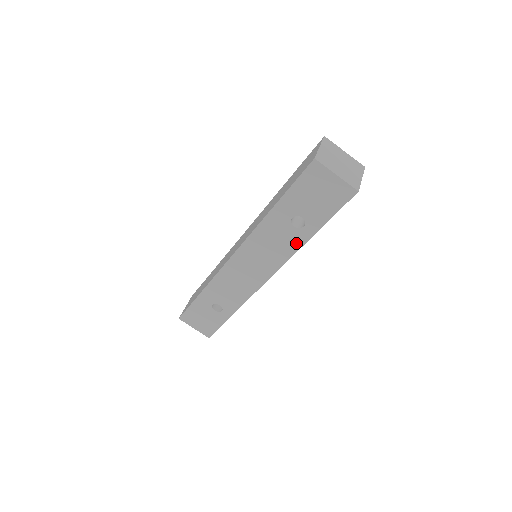
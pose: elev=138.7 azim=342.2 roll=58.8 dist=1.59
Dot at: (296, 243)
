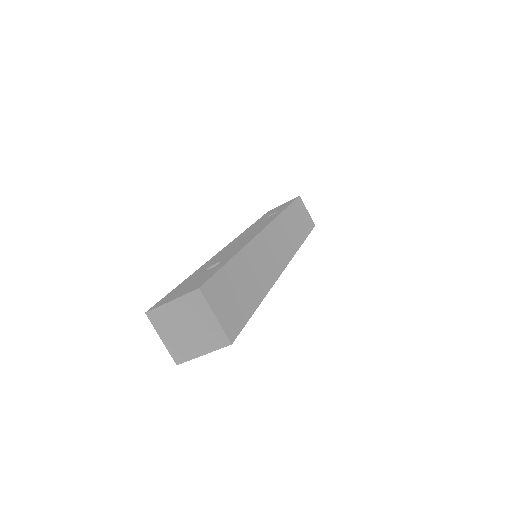
Dot at: occluded
